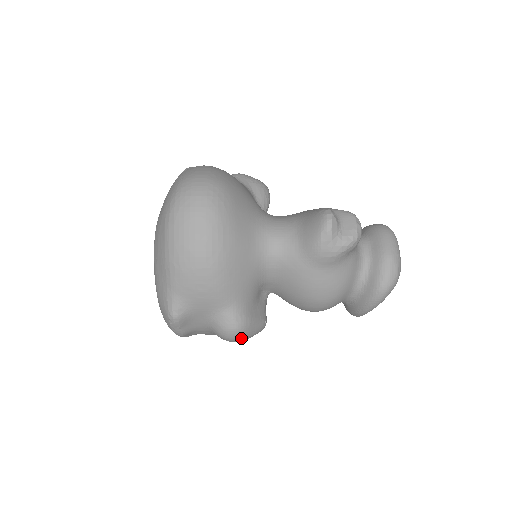
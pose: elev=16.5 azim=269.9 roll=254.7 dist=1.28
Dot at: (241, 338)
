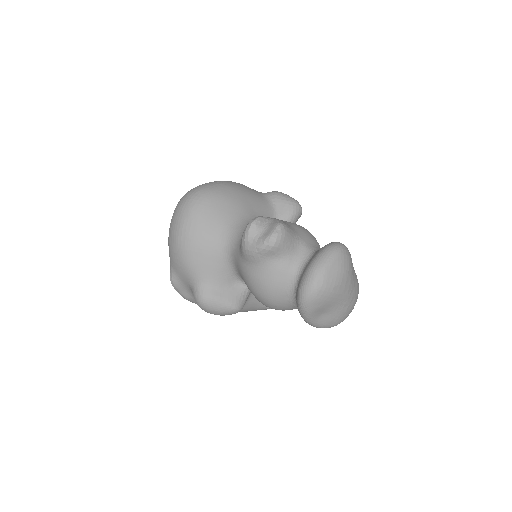
Dot at: (208, 310)
